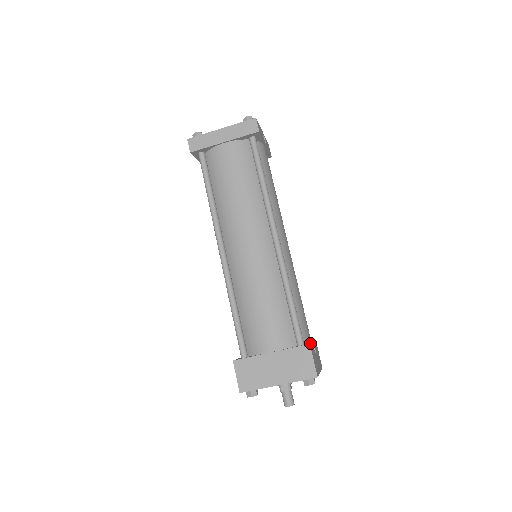
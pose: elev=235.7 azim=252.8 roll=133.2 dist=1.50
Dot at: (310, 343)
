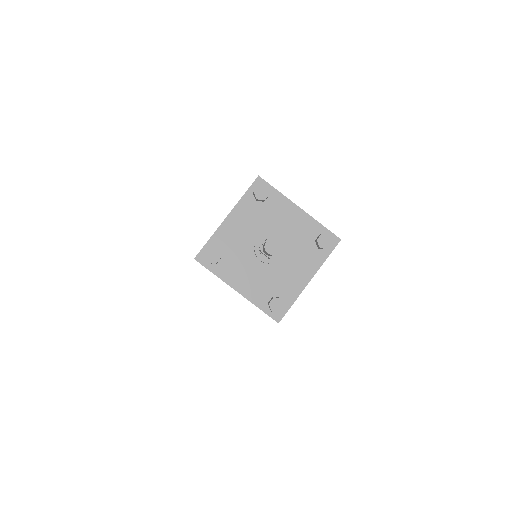
Dot at: occluded
